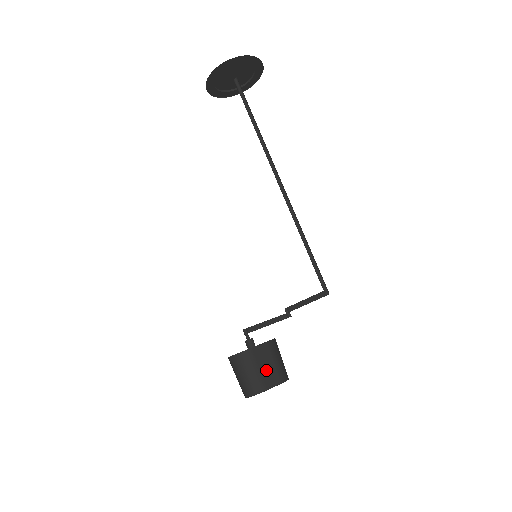
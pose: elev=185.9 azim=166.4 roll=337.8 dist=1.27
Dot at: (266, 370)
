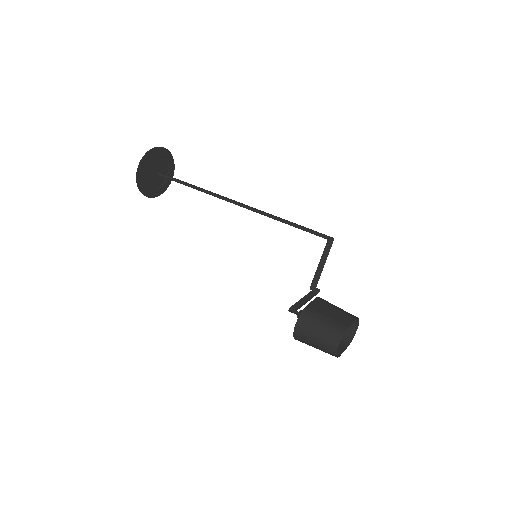
Dot at: (334, 315)
